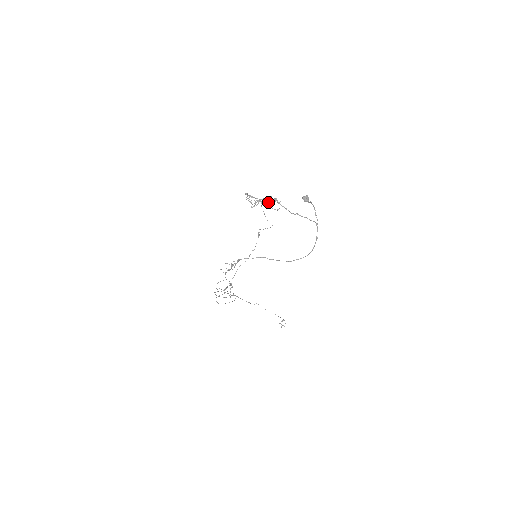
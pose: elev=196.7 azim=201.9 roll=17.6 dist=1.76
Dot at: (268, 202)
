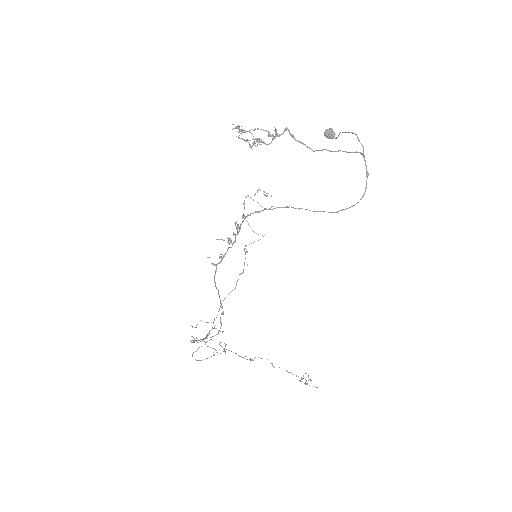
Dot at: (275, 135)
